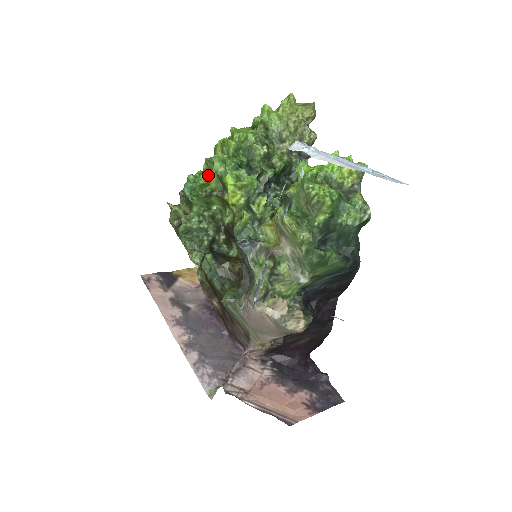
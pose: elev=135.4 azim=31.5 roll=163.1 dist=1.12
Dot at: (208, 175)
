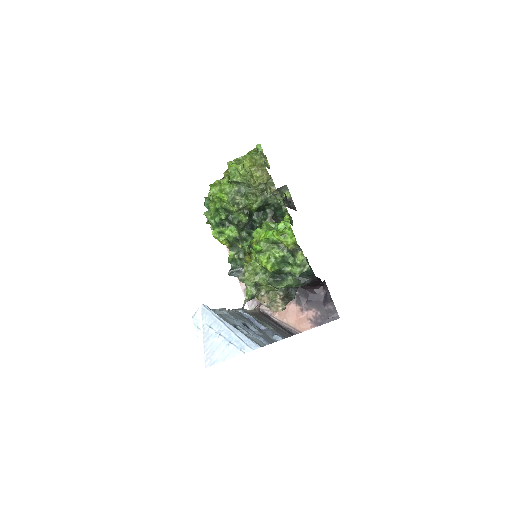
Dot at: occluded
